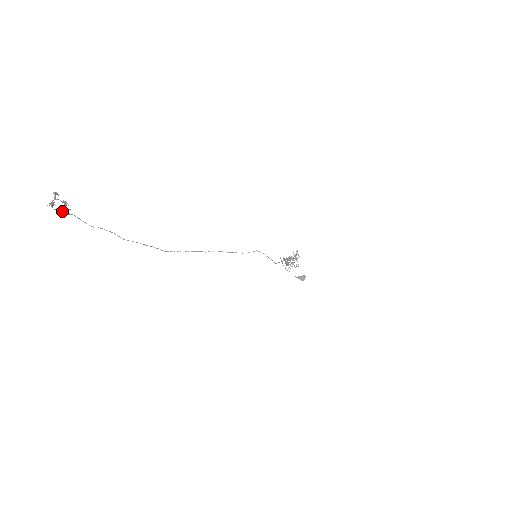
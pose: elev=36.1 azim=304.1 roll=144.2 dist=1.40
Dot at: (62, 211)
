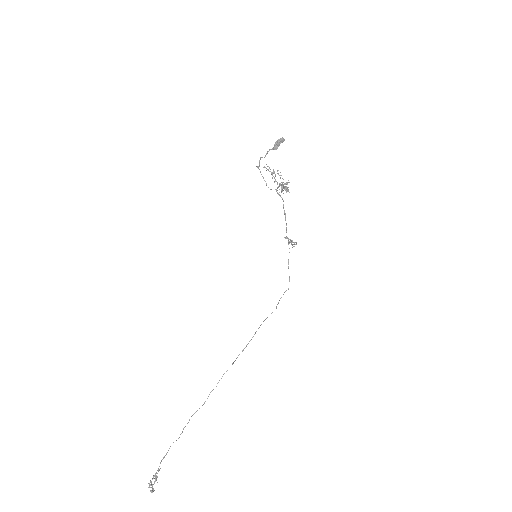
Dot at: (155, 475)
